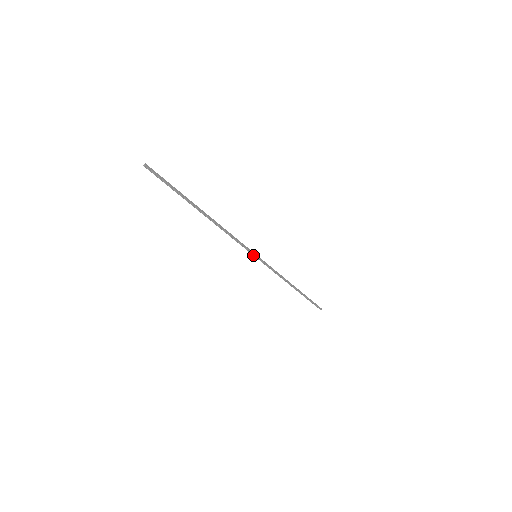
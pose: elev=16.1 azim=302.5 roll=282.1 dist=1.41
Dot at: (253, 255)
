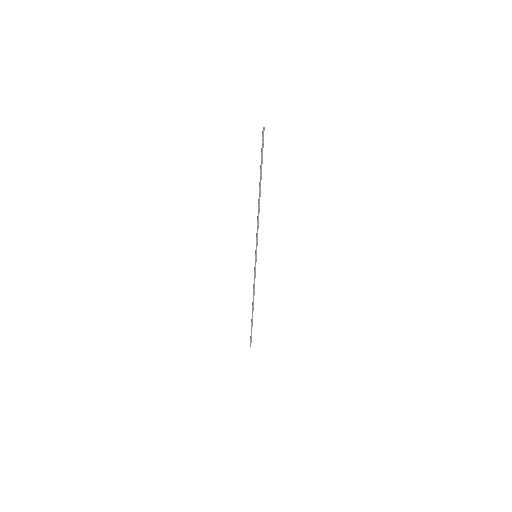
Dot at: (255, 254)
